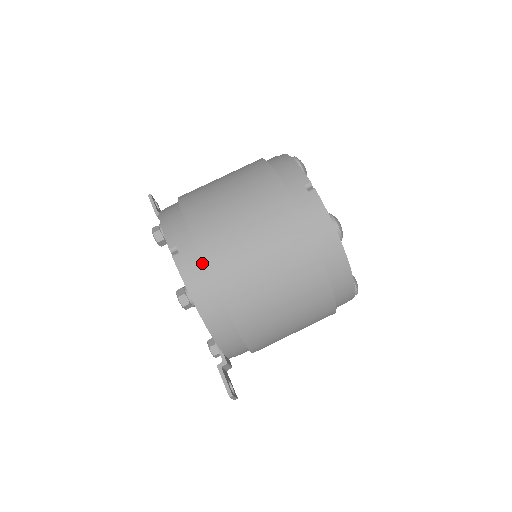
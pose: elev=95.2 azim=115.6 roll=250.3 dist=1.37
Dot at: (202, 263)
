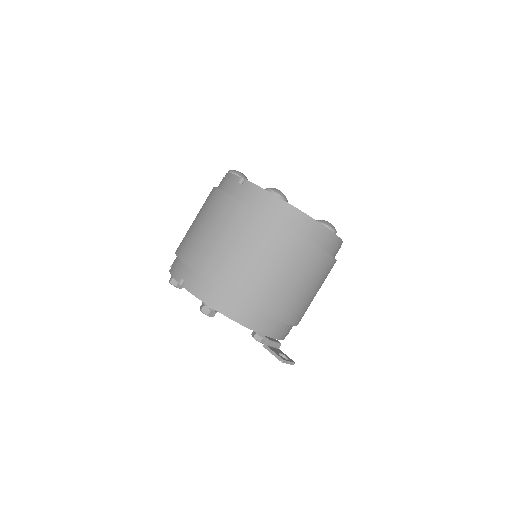
Dot at: (201, 277)
